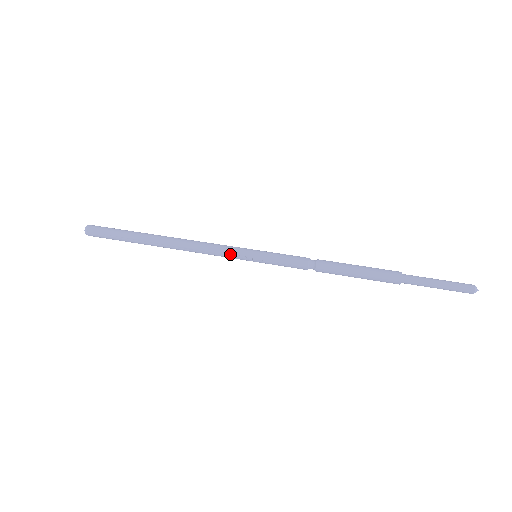
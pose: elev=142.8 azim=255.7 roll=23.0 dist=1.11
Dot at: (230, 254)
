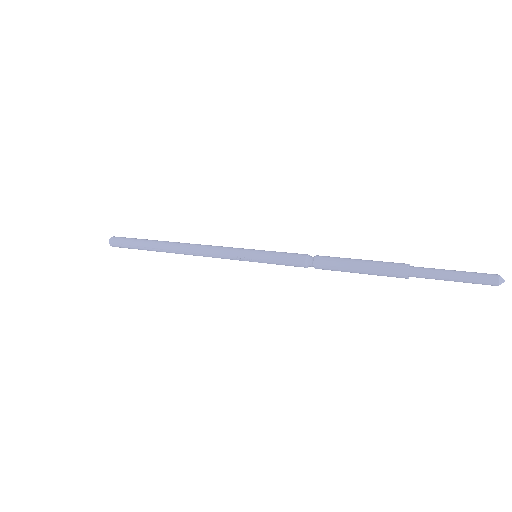
Dot at: (230, 256)
